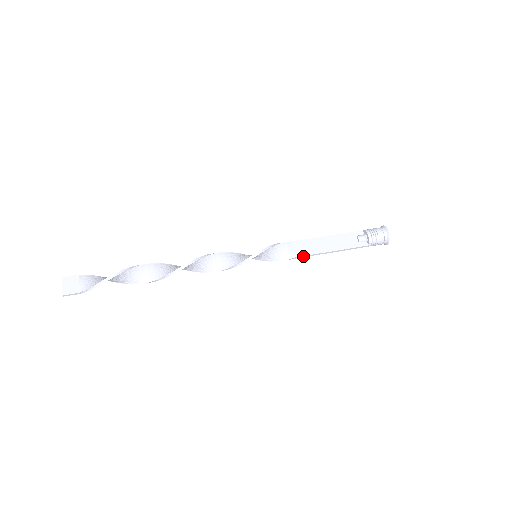
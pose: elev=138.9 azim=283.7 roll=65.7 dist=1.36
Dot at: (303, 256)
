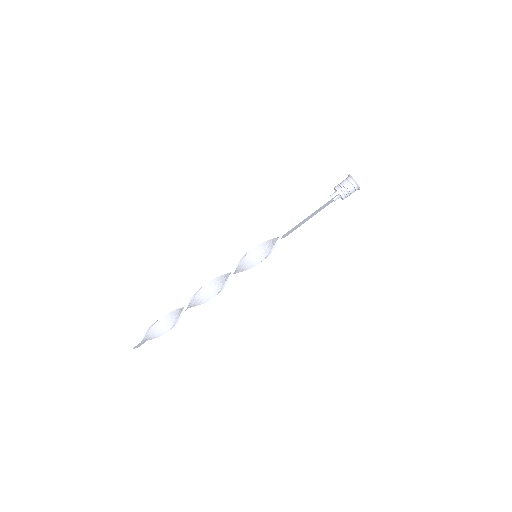
Dot at: occluded
